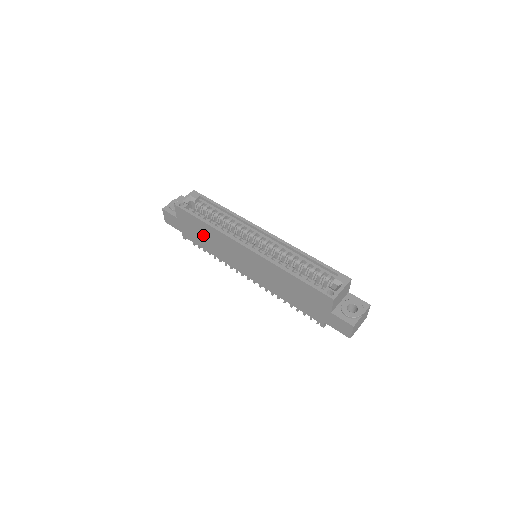
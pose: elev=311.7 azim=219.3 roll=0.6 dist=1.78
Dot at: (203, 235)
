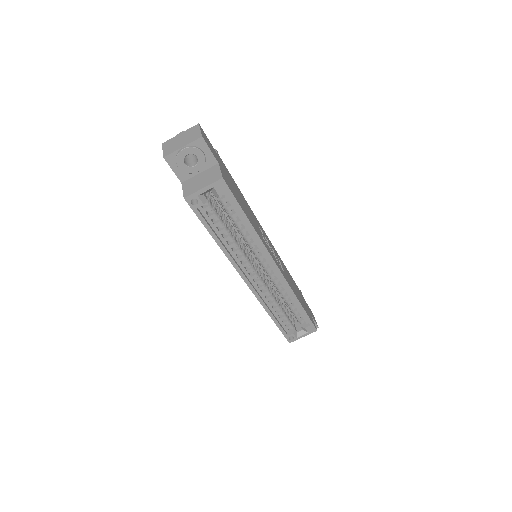
Dot at: occluded
